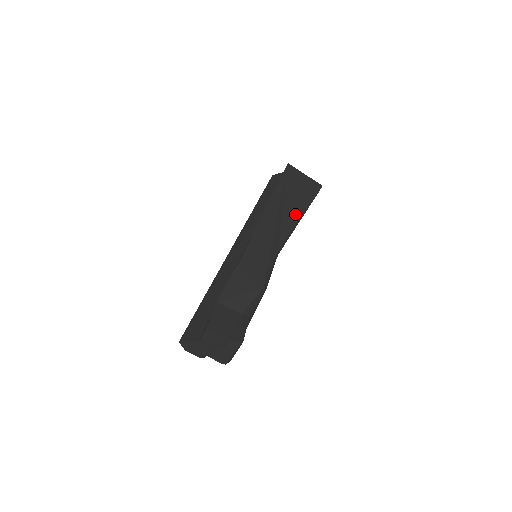
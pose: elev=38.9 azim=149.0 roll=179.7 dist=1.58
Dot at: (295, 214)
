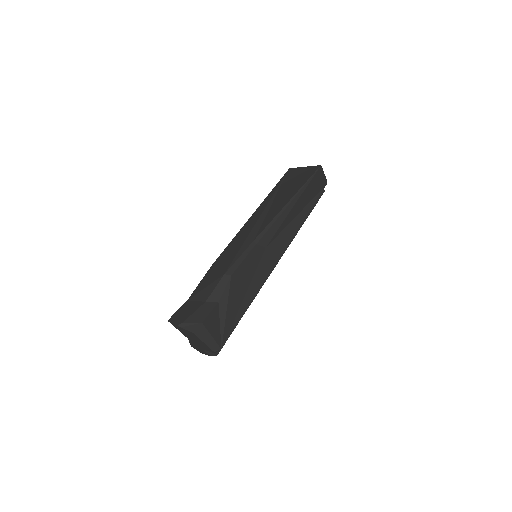
Dot at: (282, 204)
